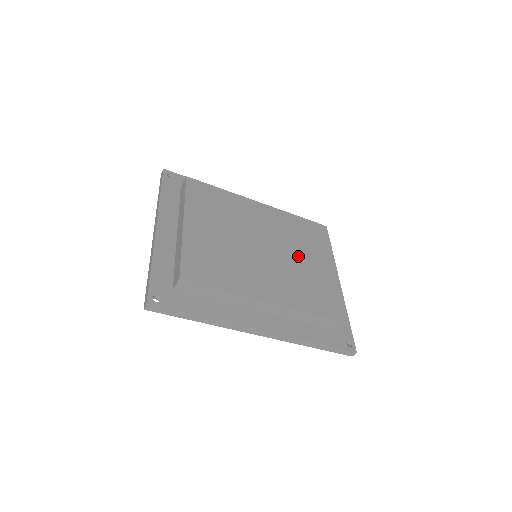
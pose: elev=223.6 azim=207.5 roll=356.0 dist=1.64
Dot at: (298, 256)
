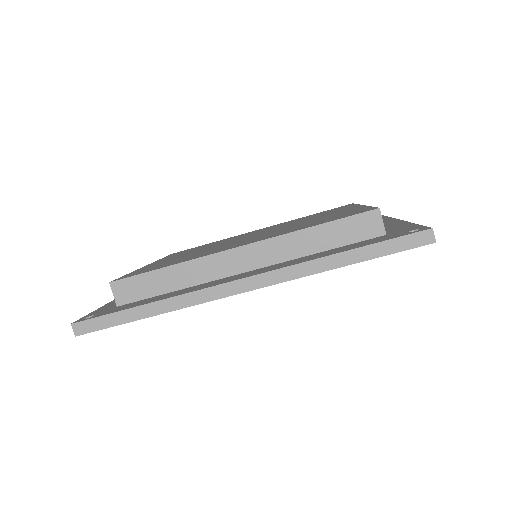
Dot at: (304, 221)
